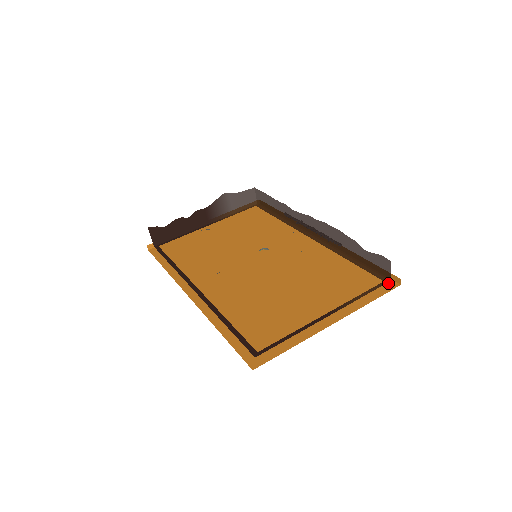
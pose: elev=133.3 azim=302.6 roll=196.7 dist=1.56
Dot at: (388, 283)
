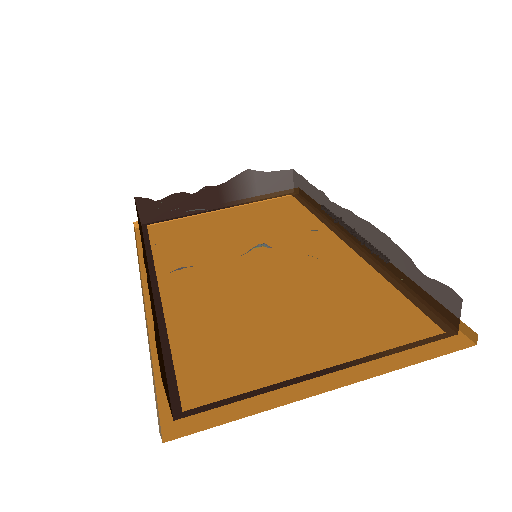
Dot at: (453, 337)
